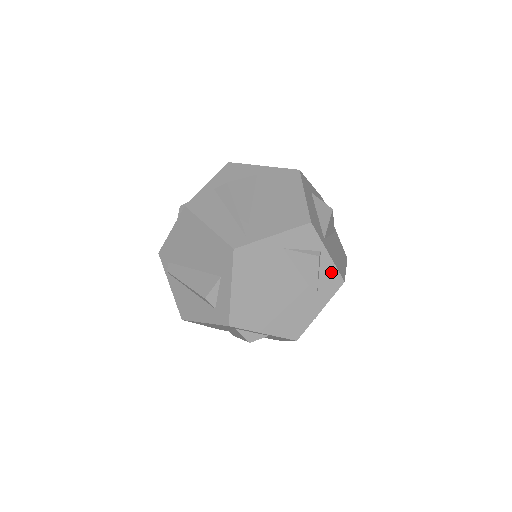
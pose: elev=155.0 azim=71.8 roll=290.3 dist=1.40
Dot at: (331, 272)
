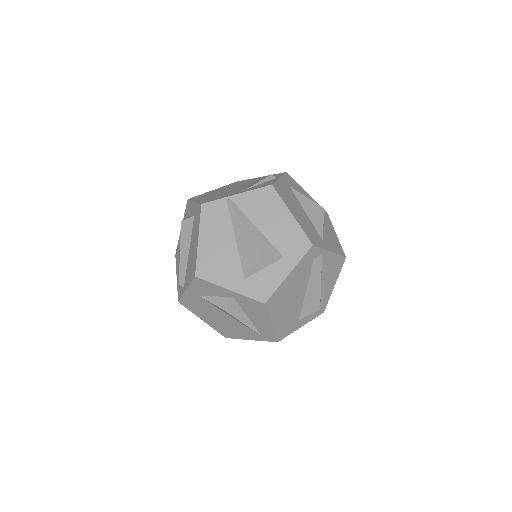
Dot at: occluded
